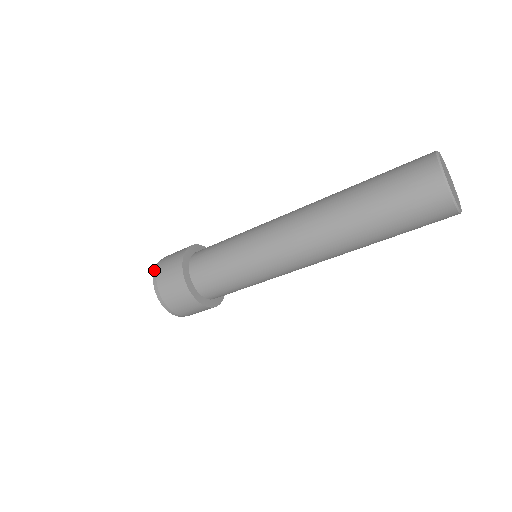
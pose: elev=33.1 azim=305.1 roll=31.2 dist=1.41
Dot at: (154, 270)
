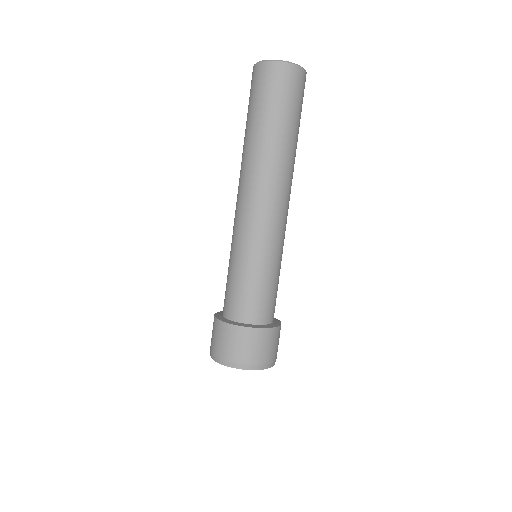
Dot at: (210, 355)
